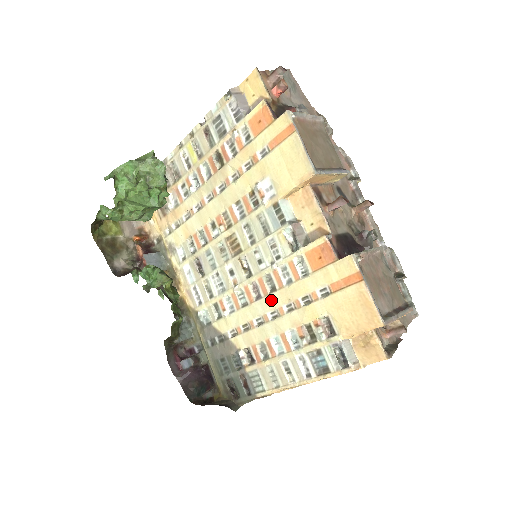
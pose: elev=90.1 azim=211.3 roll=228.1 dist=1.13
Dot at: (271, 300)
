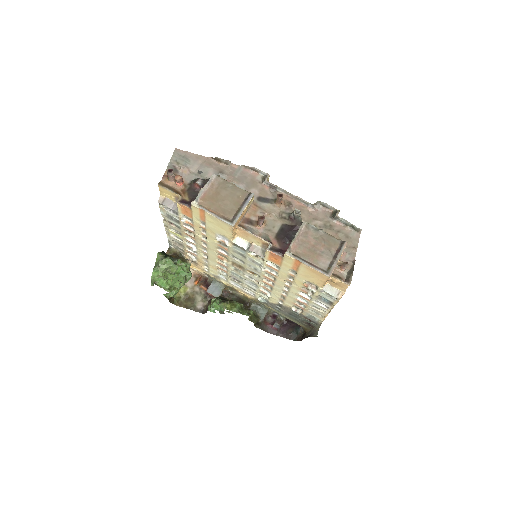
Dot at: (278, 283)
